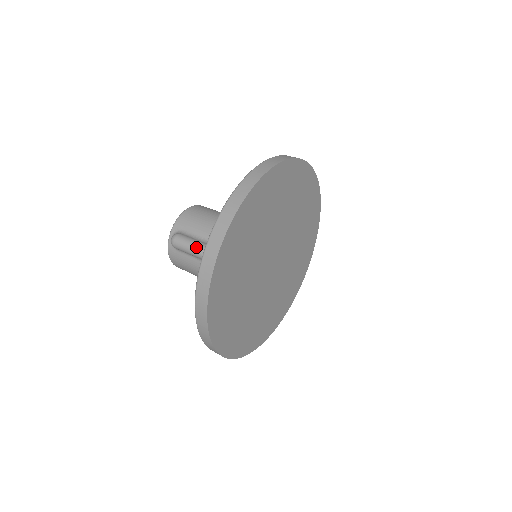
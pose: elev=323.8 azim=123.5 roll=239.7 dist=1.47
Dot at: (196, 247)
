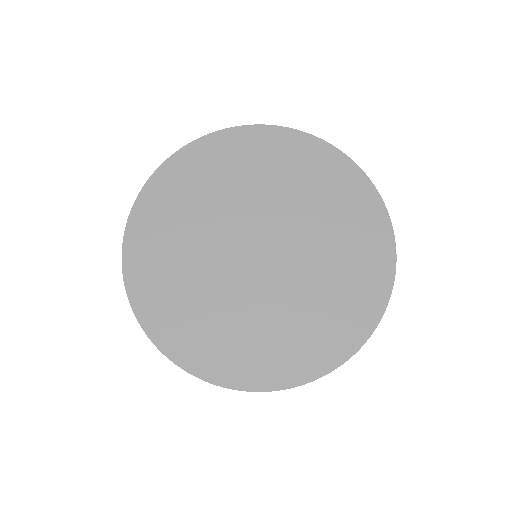
Dot at: occluded
